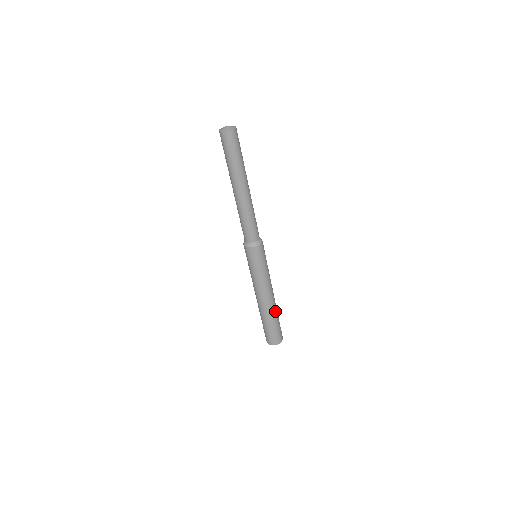
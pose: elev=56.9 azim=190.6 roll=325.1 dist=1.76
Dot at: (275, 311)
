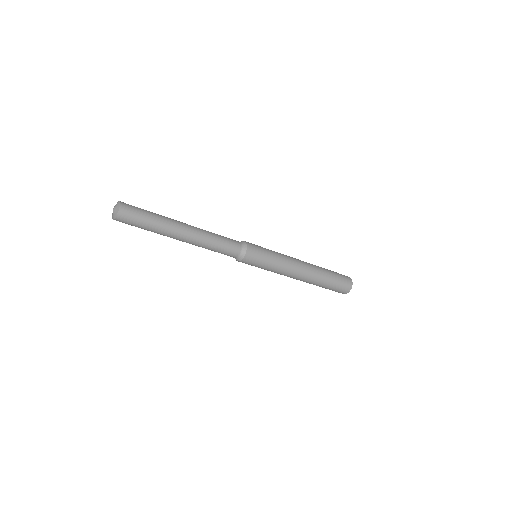
Dot at: (320, 272)
